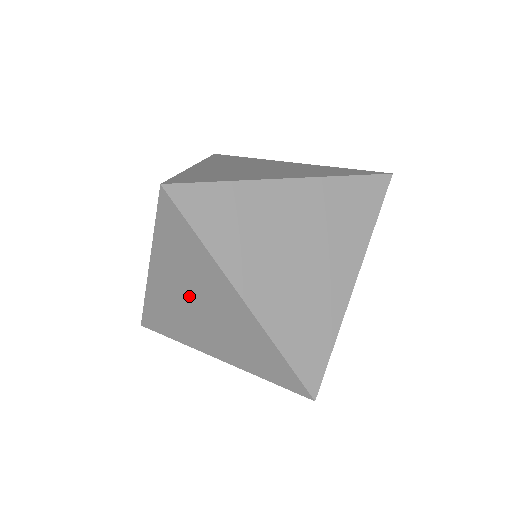
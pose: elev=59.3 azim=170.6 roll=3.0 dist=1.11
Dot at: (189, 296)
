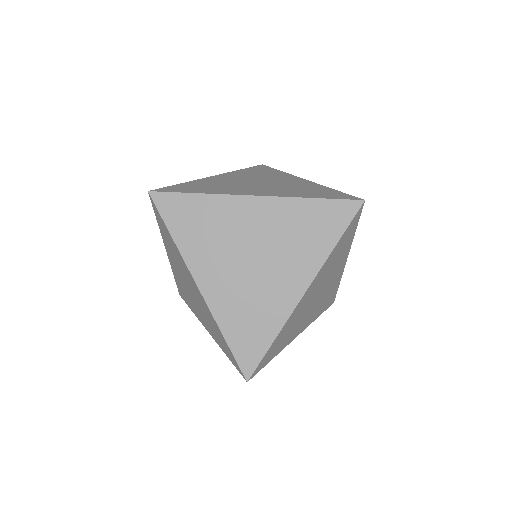
Dot at: (236, 259)
